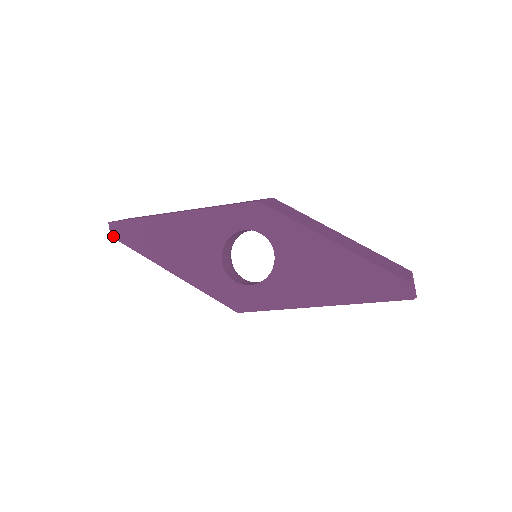
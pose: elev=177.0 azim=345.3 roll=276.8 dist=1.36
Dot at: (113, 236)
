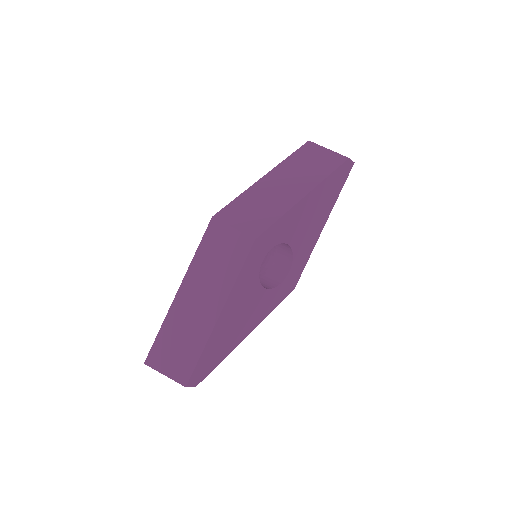
Dot at: occluded
